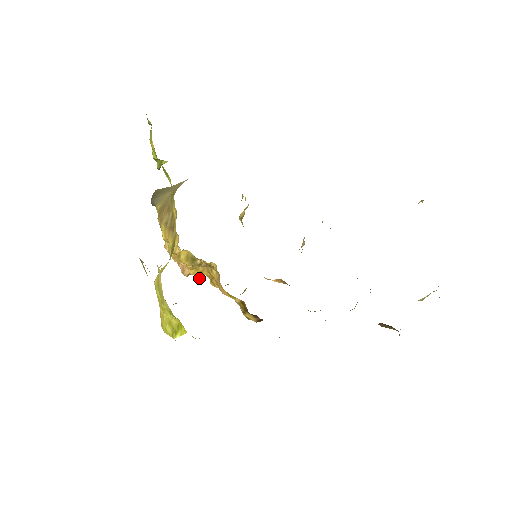
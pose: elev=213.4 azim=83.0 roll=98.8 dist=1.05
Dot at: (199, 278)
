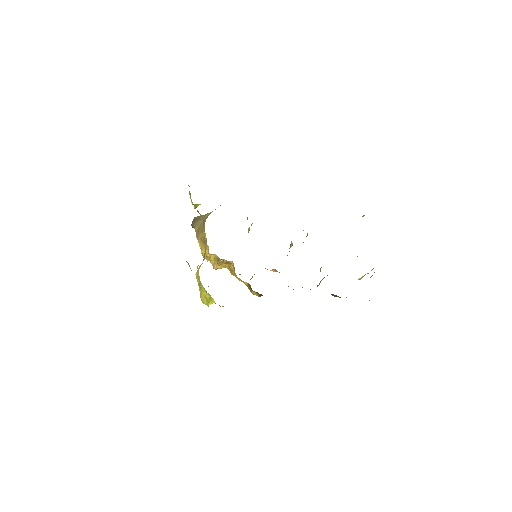
Dot at: occluded
